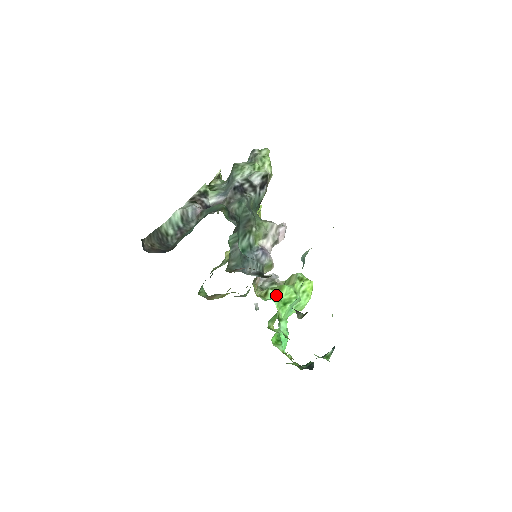
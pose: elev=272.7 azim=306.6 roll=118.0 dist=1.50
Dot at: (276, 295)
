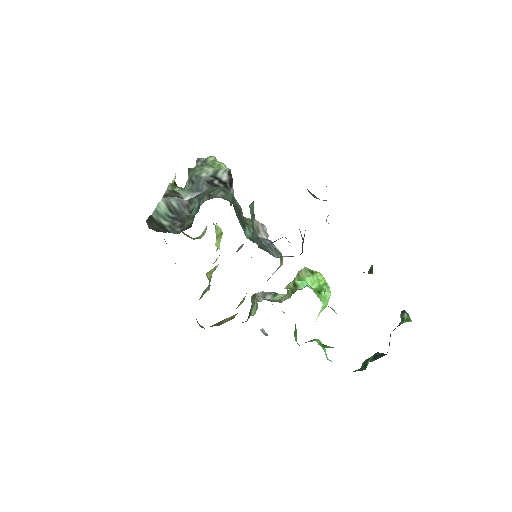
Dot at: (307, 283)
